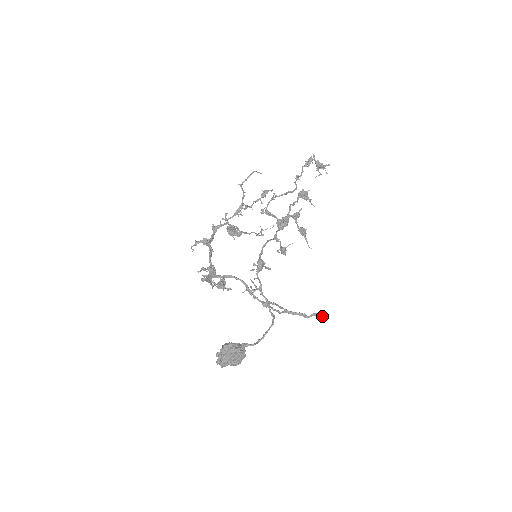
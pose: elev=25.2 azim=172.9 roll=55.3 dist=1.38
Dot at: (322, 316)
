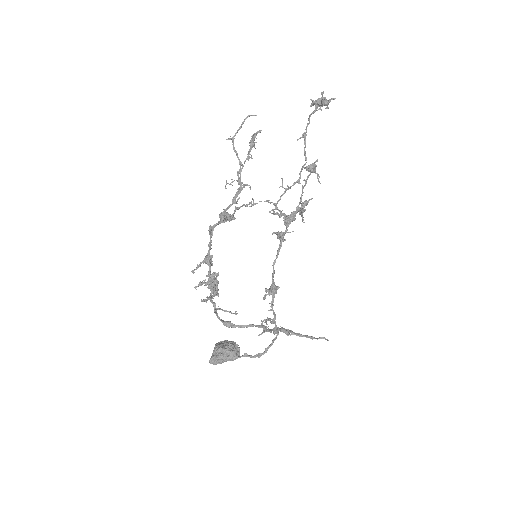
Dot at: occluded
